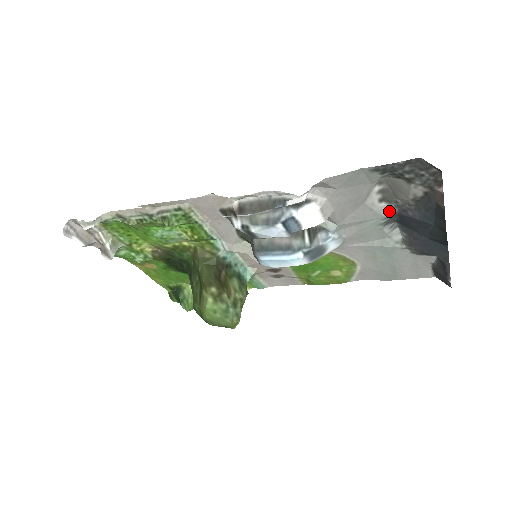
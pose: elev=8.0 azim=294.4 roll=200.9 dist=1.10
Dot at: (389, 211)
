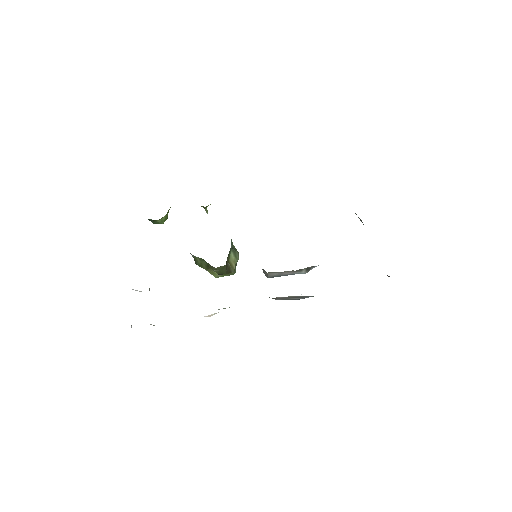
Dot at: occluded
